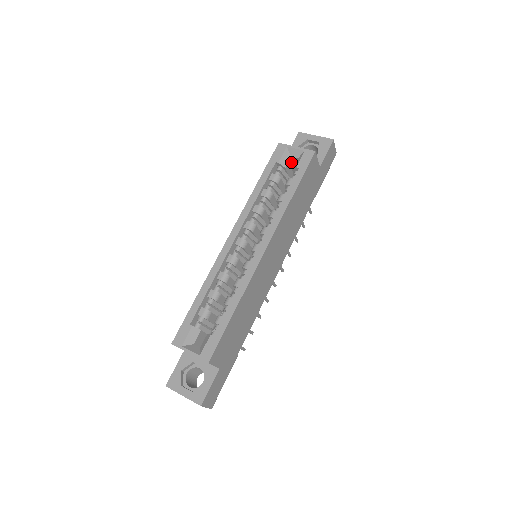
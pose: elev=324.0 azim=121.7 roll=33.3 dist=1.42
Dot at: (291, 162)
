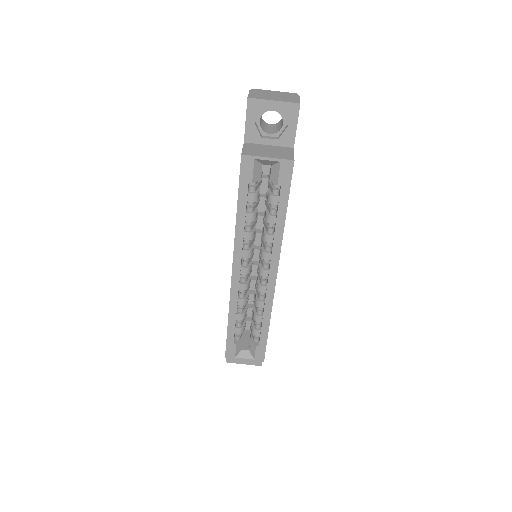
Dot at: occluded
